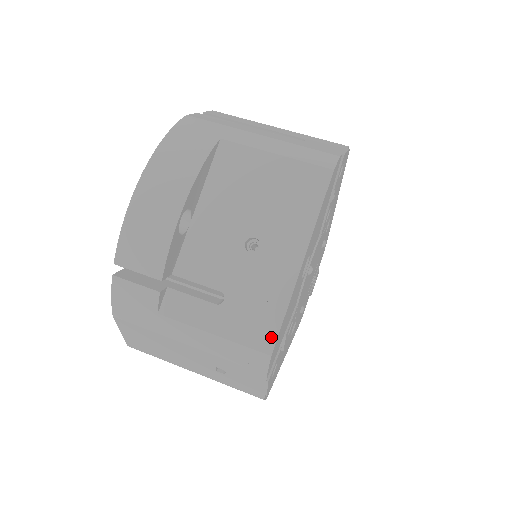
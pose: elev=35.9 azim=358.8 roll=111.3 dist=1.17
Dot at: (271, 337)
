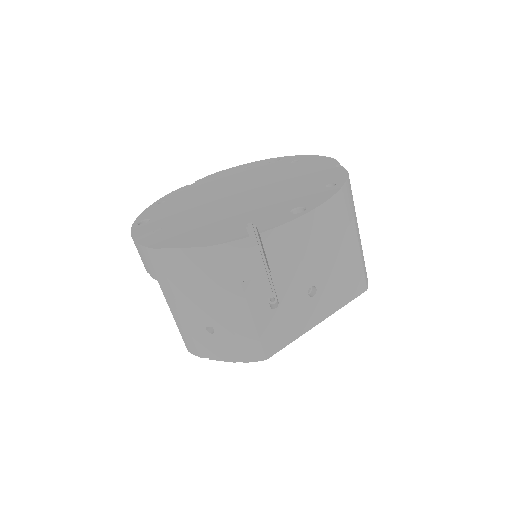
Dot at: (275, 350)
